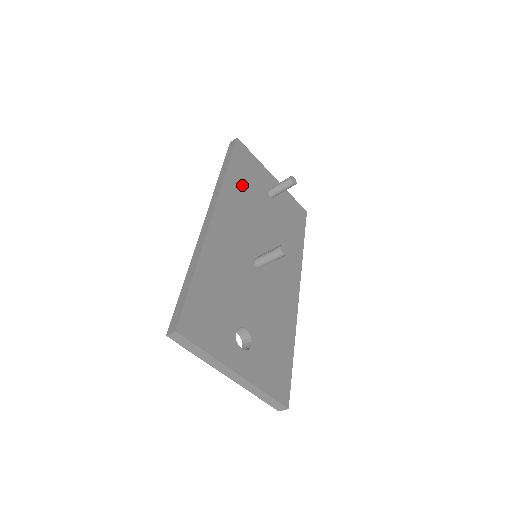
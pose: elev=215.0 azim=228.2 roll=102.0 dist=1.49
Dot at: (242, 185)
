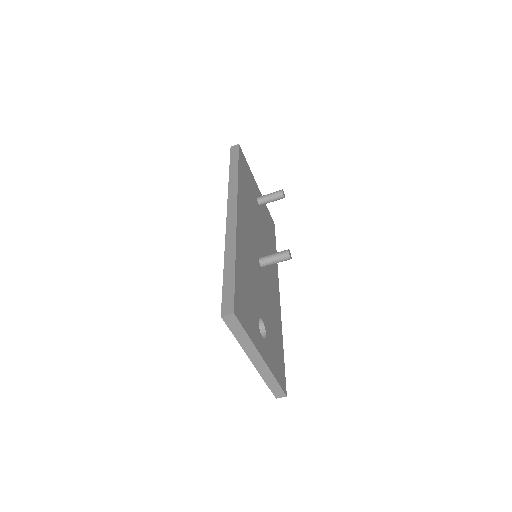
Dot at: (246, 189)
